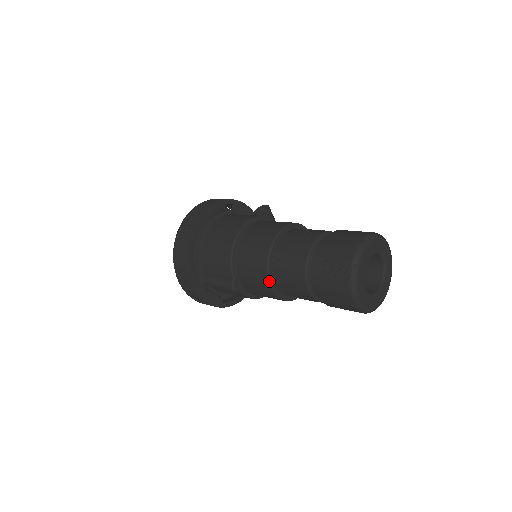
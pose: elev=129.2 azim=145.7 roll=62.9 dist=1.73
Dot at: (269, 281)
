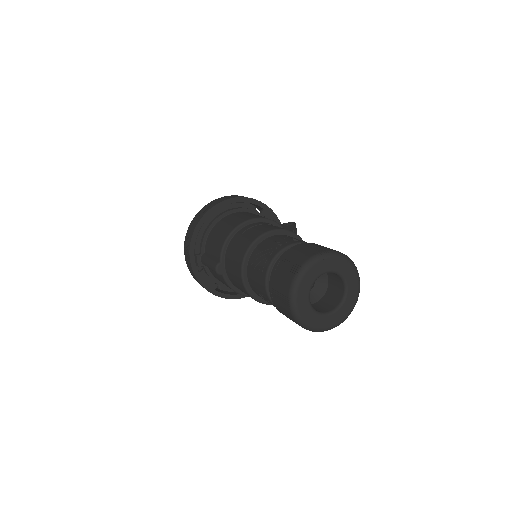
Dot at: (242, 269)
